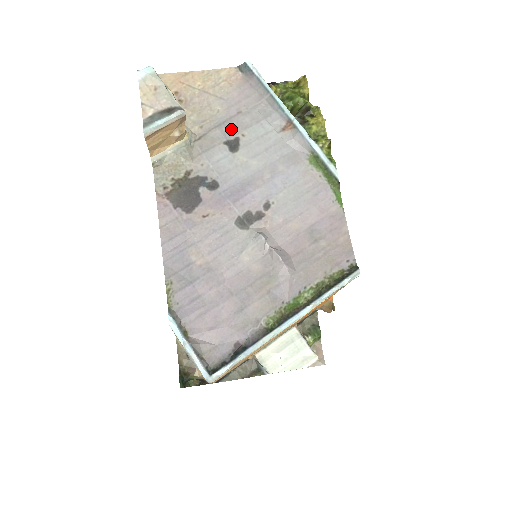
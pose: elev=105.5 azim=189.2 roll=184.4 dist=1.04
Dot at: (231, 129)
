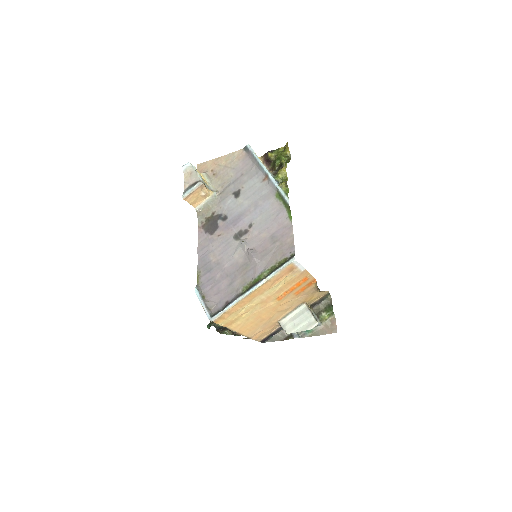
Dot at: (237, 185)
